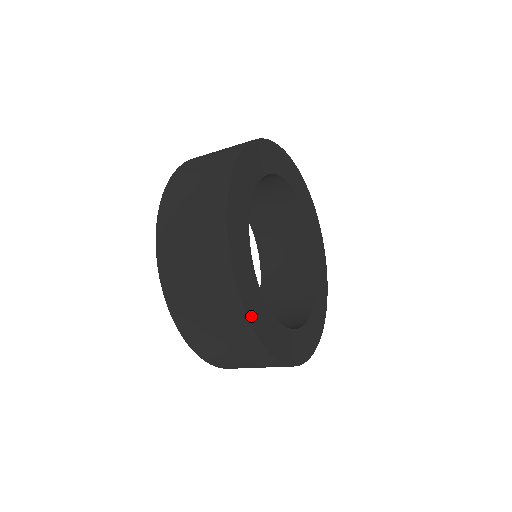
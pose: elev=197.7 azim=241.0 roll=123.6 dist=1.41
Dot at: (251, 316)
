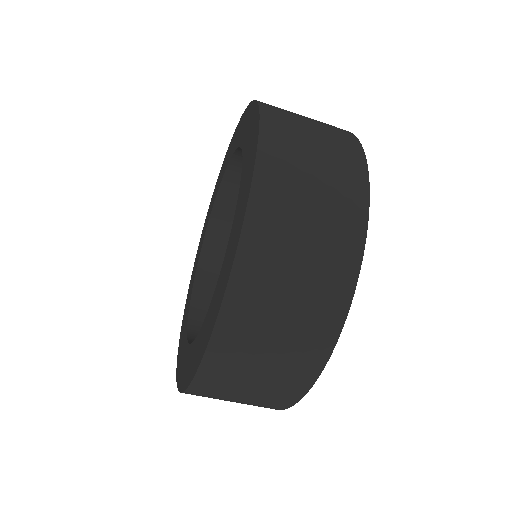
Dot at: (352, 283)
